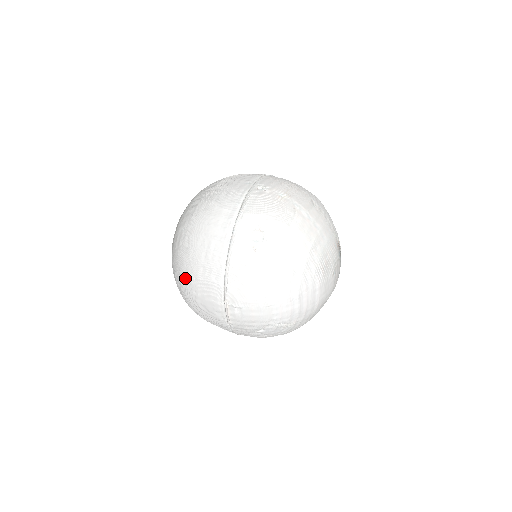
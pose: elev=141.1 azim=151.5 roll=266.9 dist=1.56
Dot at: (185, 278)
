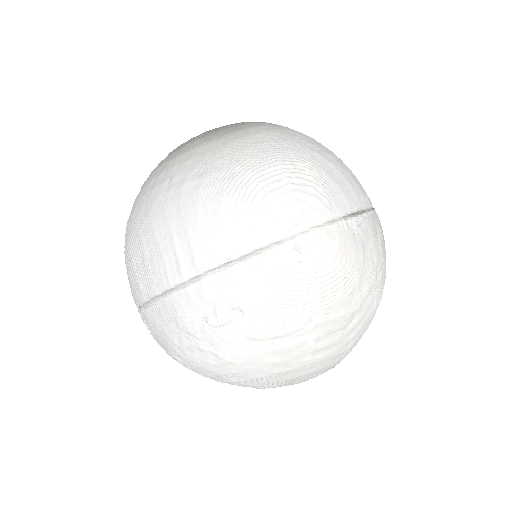
Dot at: (128, 231)
